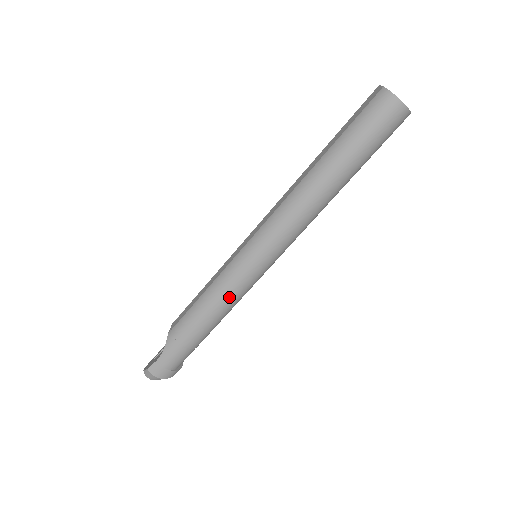
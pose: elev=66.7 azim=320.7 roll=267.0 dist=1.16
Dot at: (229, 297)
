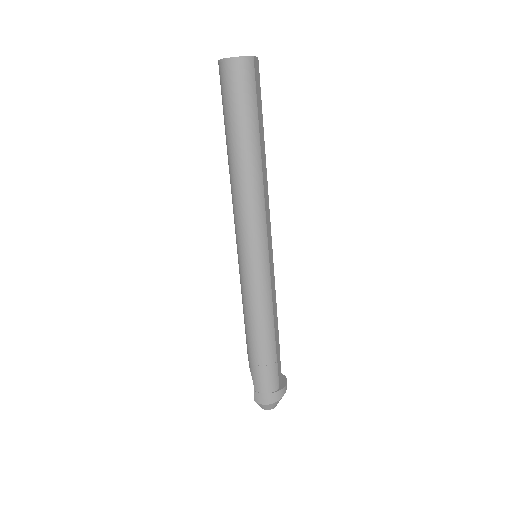
Dot at: (255, 303)
